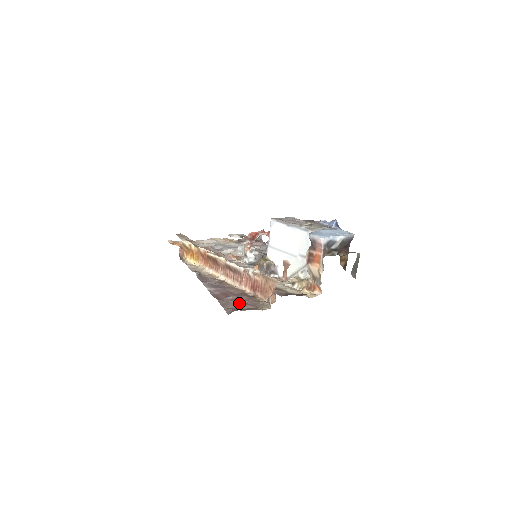
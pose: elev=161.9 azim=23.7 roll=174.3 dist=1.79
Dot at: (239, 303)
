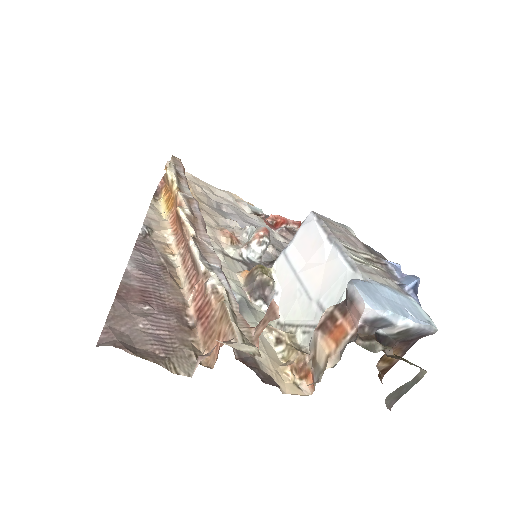
Dot at: (148, 329)
